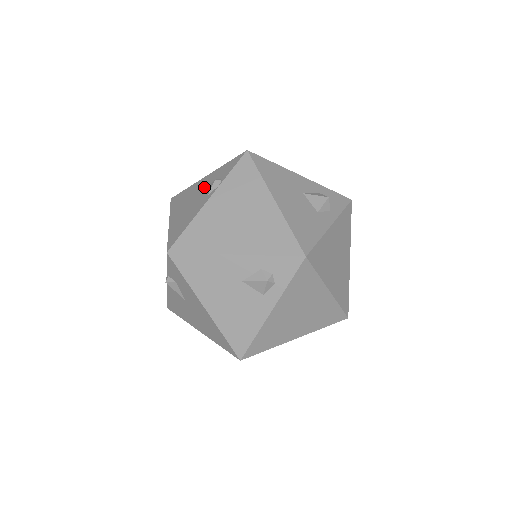
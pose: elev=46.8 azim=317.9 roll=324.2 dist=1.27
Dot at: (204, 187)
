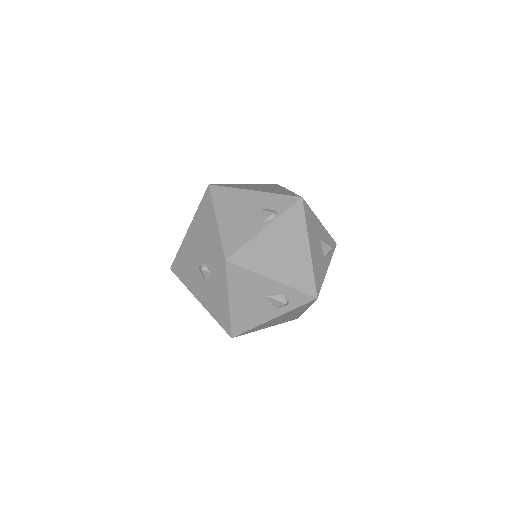
Dot at: (256, 206)
